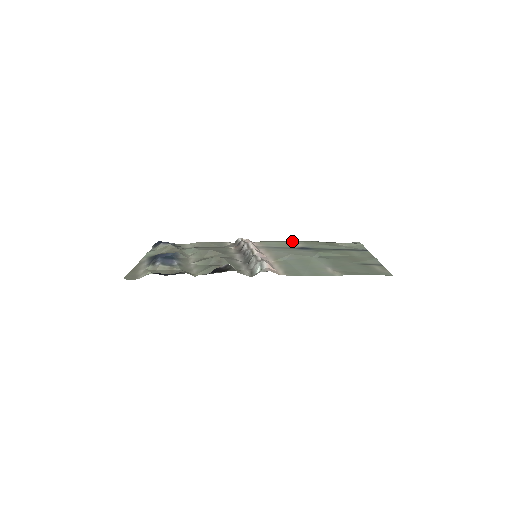
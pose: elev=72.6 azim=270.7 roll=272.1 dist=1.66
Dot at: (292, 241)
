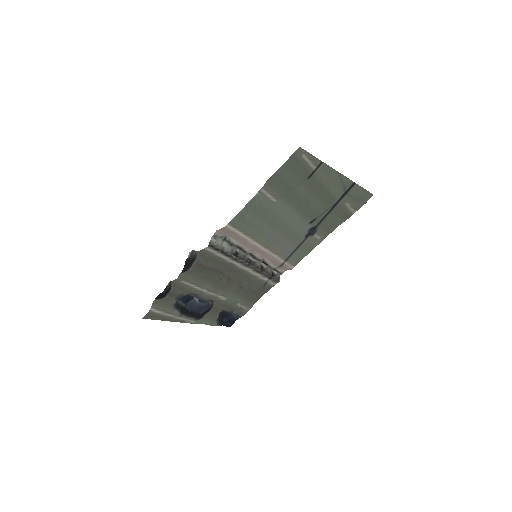
Dot at: (319, 243)
